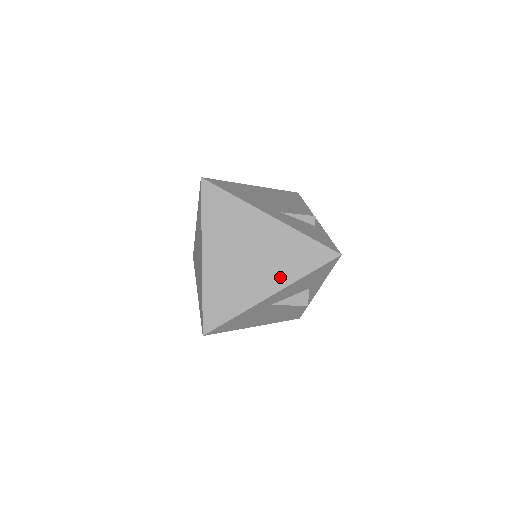
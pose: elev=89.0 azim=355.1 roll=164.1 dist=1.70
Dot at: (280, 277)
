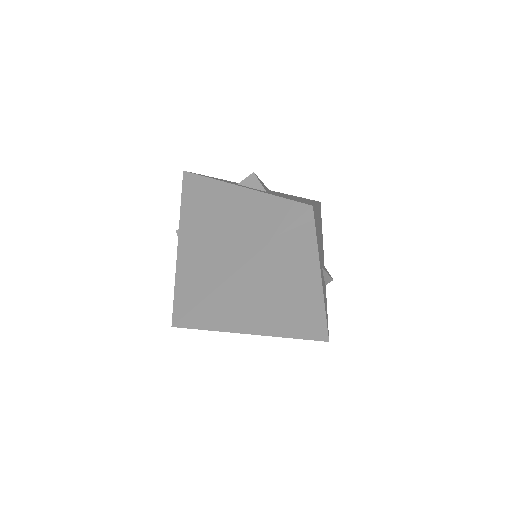
Dot at: (277, 327)
